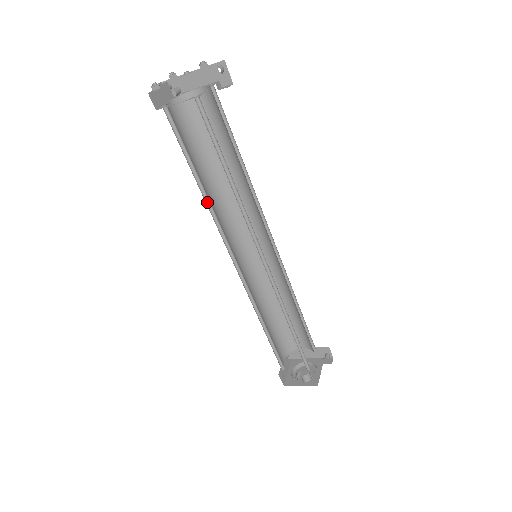
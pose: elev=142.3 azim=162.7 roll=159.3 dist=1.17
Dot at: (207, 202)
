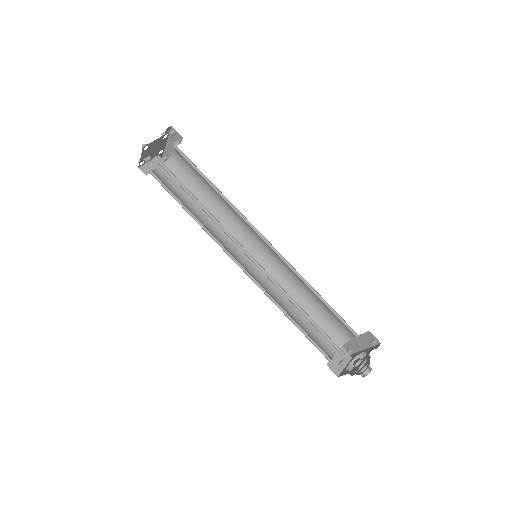
Dot at: (201, 224)
